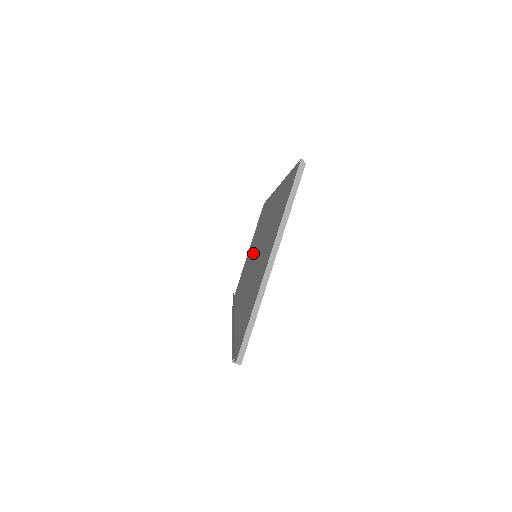
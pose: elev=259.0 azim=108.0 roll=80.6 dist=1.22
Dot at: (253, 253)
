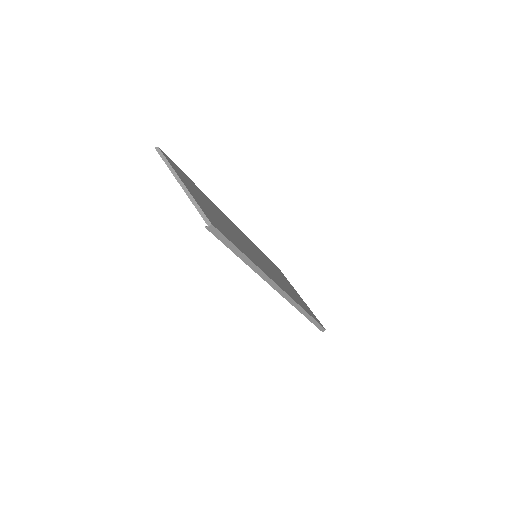
Dot at: occluded
